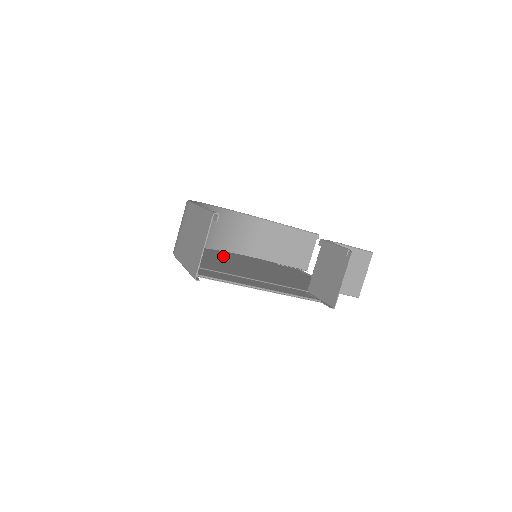
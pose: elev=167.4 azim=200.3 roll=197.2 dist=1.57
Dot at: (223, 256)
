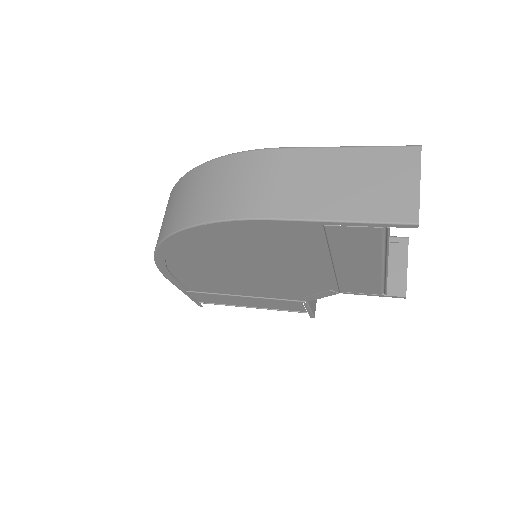
Dot at: (201, 257)
